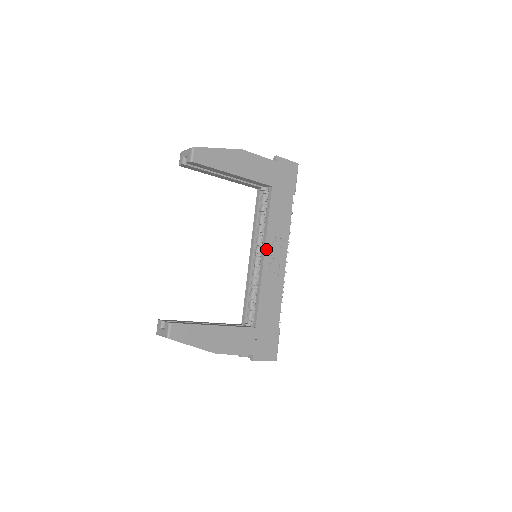
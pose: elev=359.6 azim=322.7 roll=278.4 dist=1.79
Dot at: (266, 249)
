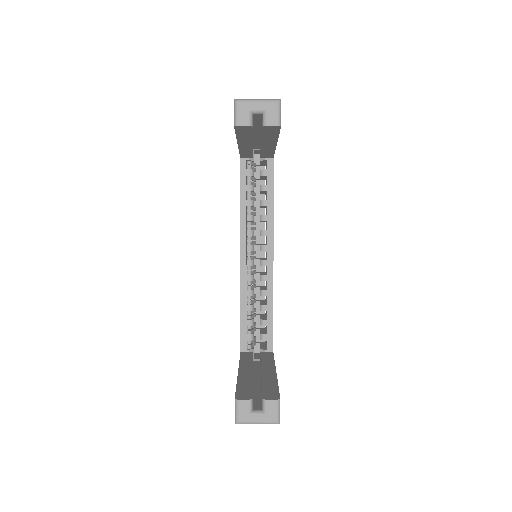
Dot at: (273, 246)
